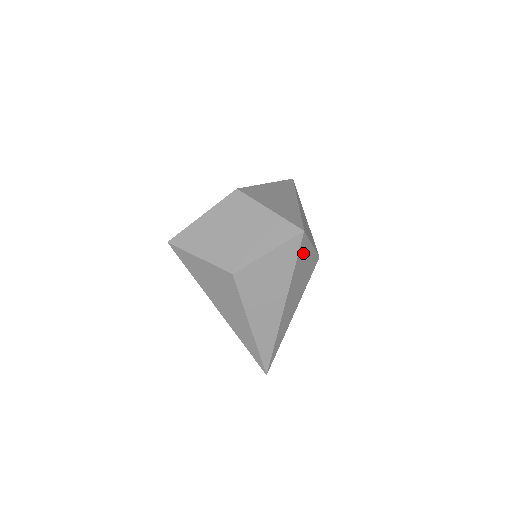
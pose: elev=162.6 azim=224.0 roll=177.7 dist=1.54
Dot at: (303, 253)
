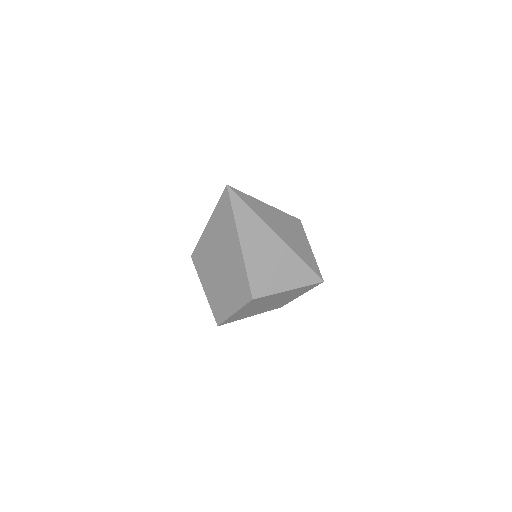
Dot at: occluded
